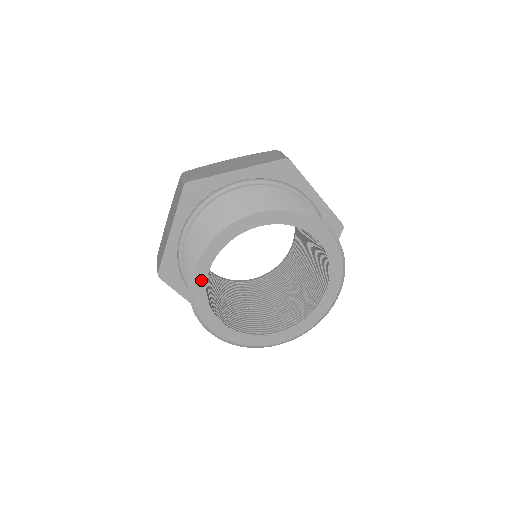
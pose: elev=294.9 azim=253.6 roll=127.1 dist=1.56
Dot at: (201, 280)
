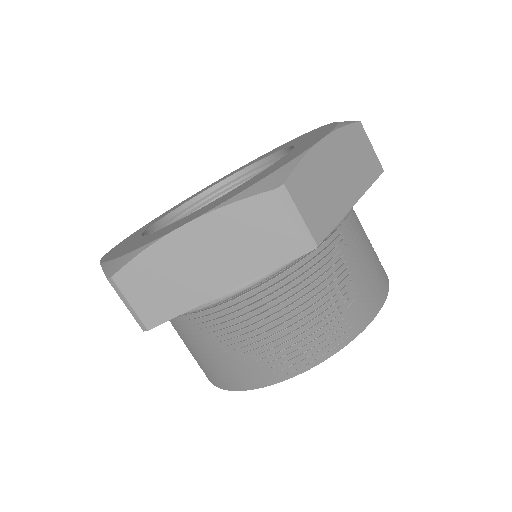
Dot at: occluded
